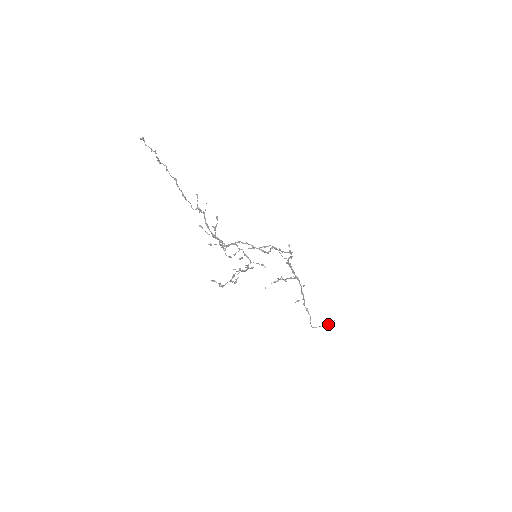
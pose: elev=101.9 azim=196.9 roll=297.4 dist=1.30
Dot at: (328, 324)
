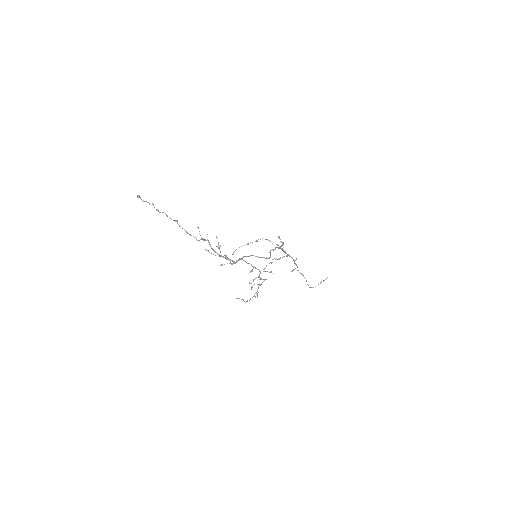
Dot at: occluded
